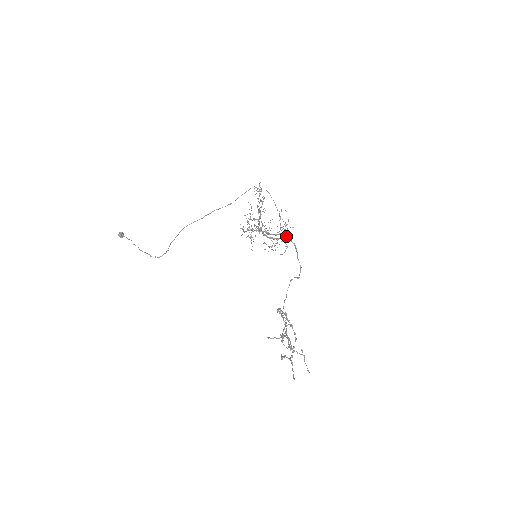
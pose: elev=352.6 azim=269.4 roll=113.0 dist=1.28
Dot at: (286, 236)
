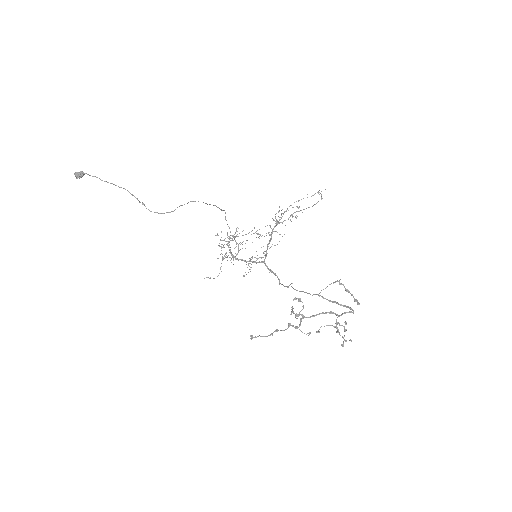
Dot at: occluded
